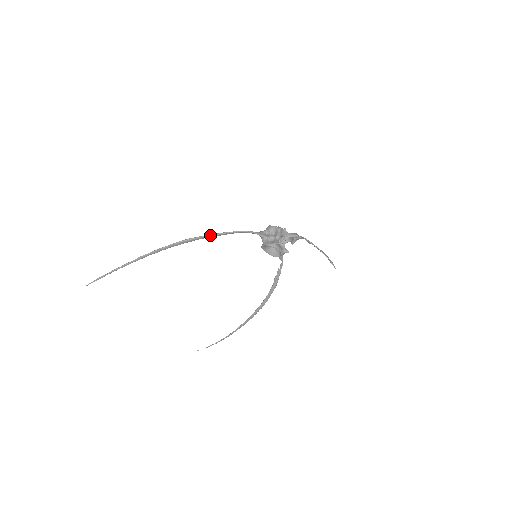
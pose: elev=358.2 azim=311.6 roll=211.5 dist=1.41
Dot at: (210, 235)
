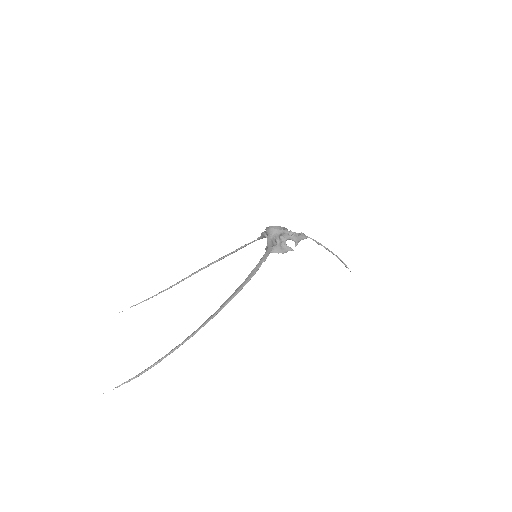
Dot at: occluded
